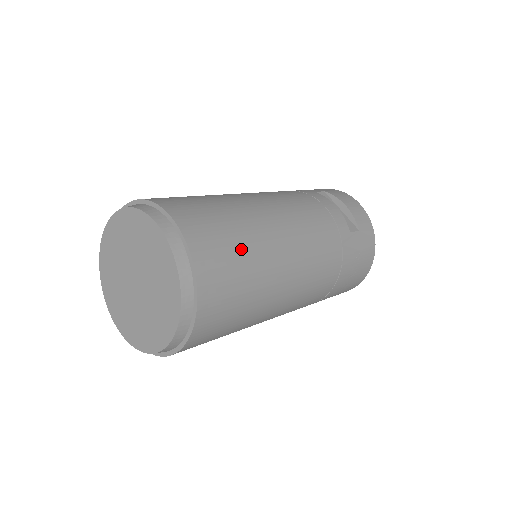
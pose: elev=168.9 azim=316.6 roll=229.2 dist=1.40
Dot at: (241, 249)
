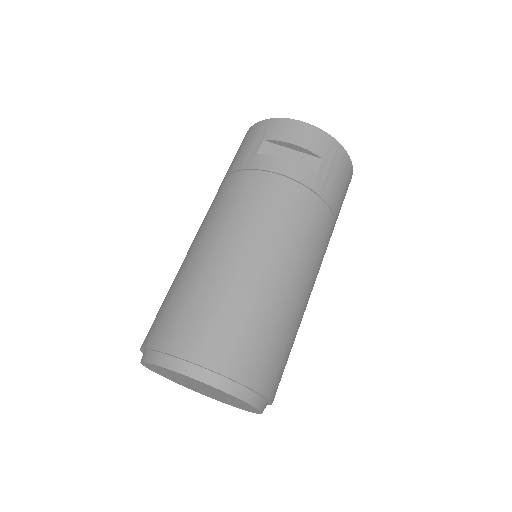
Dot at: (254, 322)
